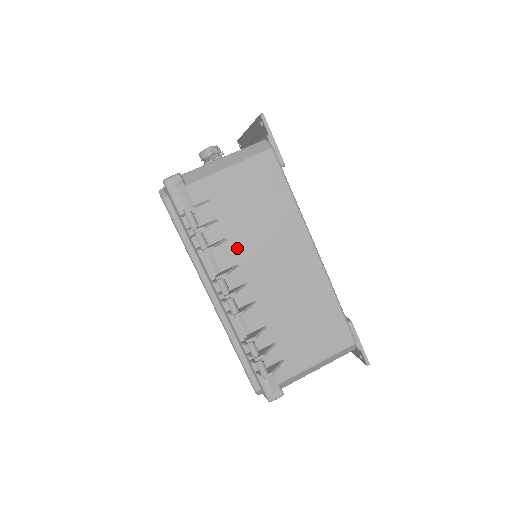
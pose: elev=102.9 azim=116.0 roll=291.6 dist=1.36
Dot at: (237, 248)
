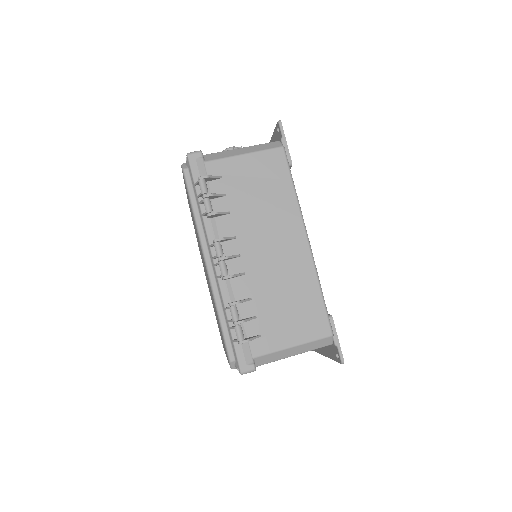
Dot at: (238, 222)
